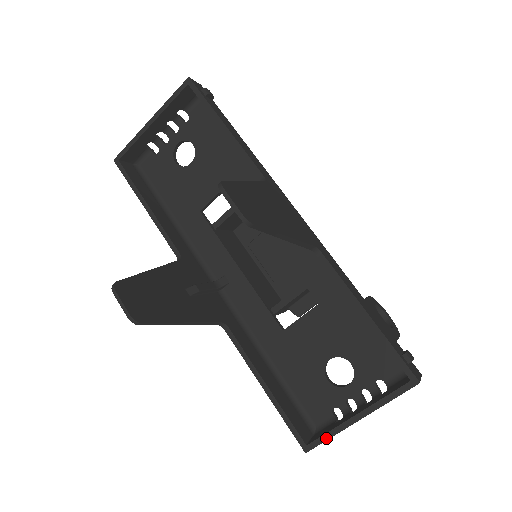
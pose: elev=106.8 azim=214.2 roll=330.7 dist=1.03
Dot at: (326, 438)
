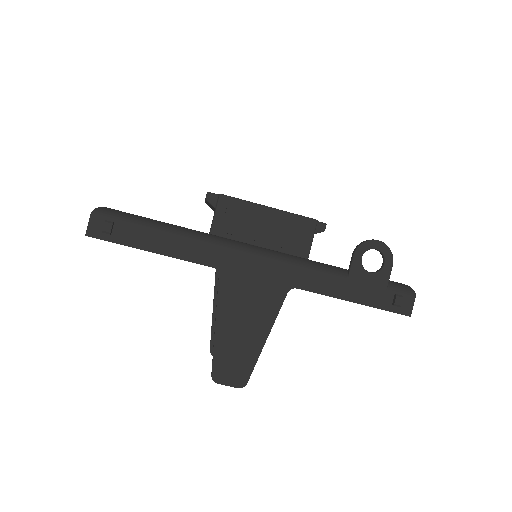
Dot at: occluded
